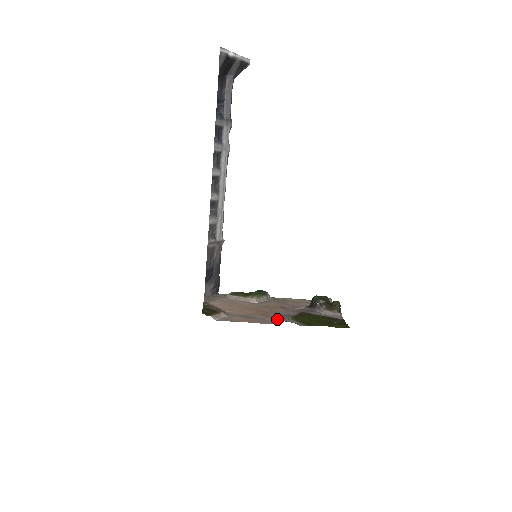
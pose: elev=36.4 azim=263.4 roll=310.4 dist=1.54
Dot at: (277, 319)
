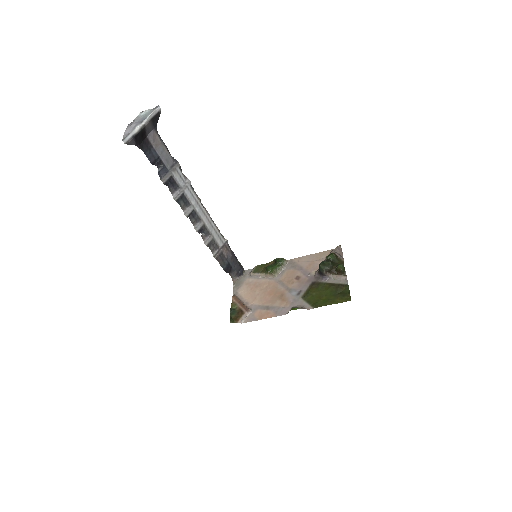
Dot at: (290, 304)
